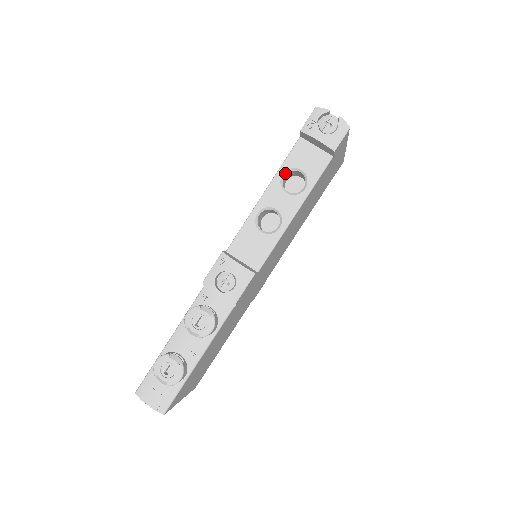
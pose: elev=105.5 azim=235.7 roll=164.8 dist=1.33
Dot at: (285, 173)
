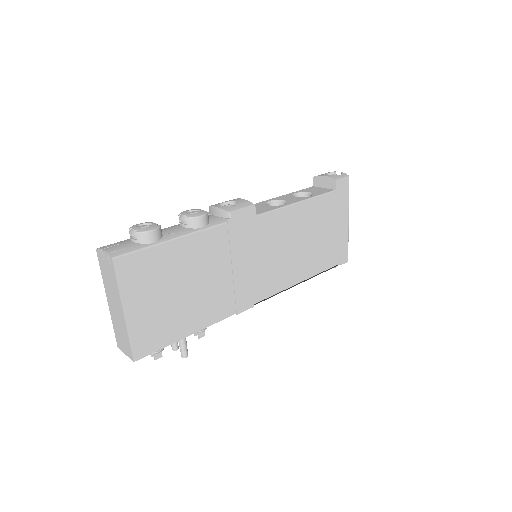
Dot at: (297, 194)
